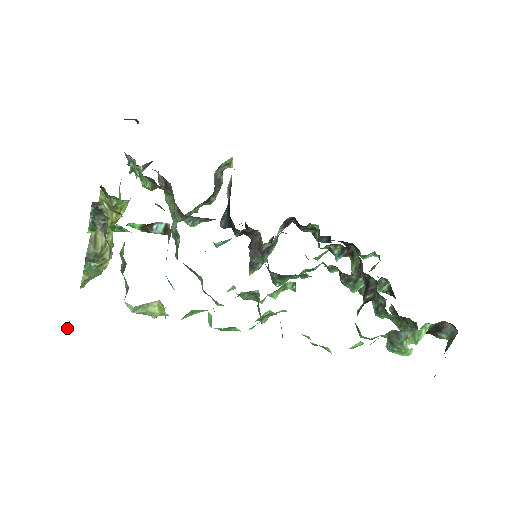
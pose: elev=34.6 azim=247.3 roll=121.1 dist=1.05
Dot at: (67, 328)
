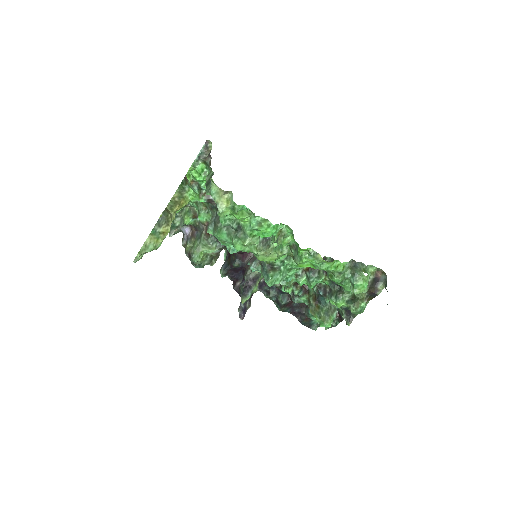
Dot at: (162, 212)
